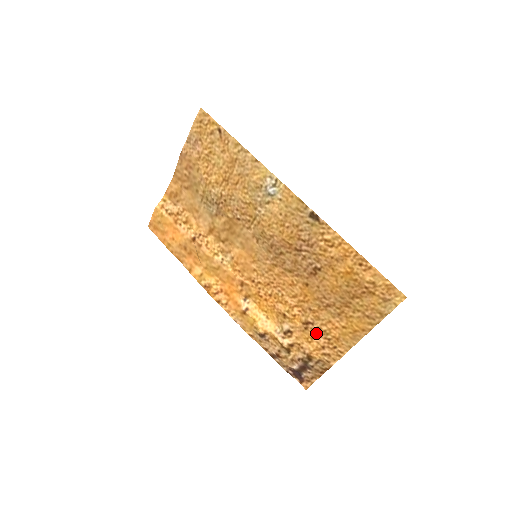
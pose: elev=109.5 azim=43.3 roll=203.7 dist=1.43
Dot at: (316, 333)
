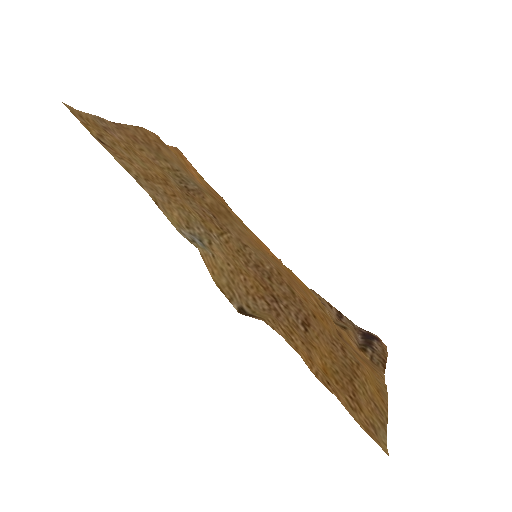
Dot at: (352, 348)
